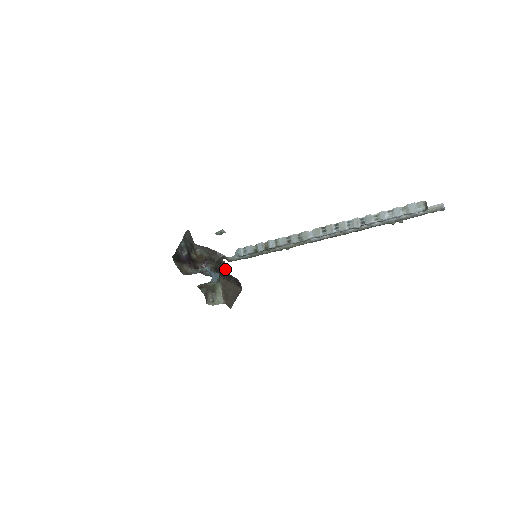
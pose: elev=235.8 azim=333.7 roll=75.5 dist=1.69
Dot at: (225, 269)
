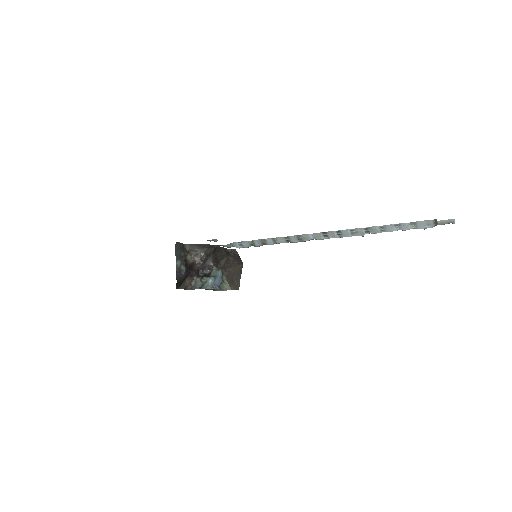
Dot at: (221, 250)
